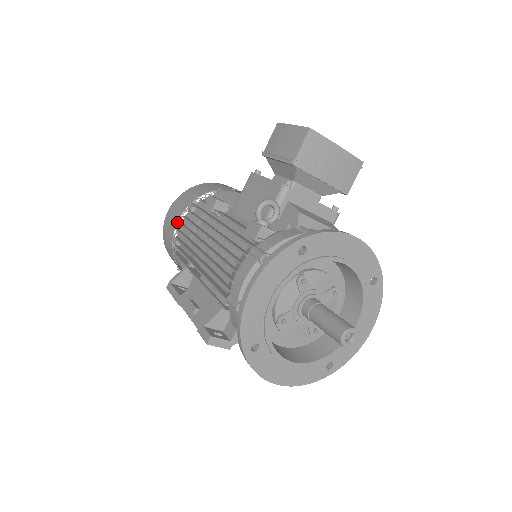
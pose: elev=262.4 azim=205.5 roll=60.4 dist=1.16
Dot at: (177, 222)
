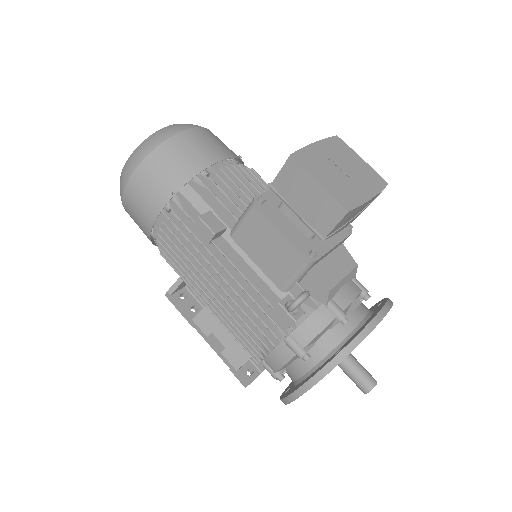
Dot at: (153, 224)
